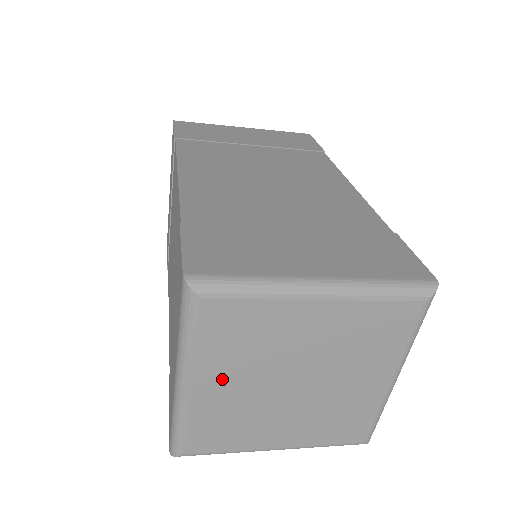
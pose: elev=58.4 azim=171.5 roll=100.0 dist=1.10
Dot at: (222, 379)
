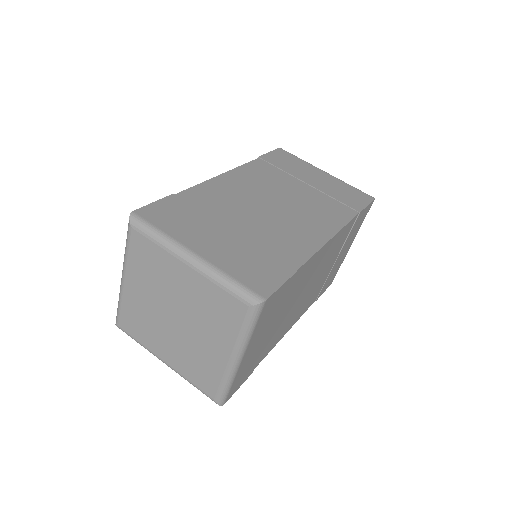
Dot at: (138, 287)
